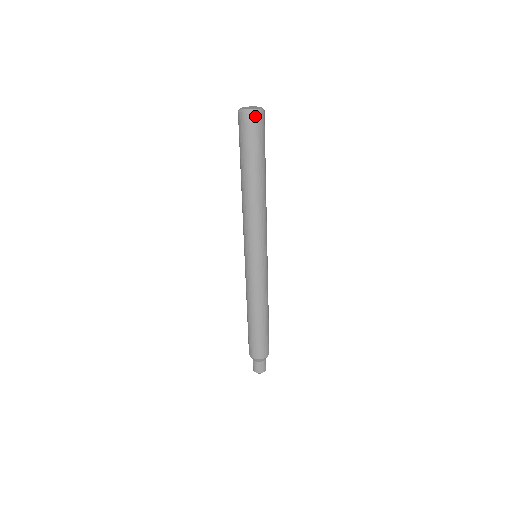
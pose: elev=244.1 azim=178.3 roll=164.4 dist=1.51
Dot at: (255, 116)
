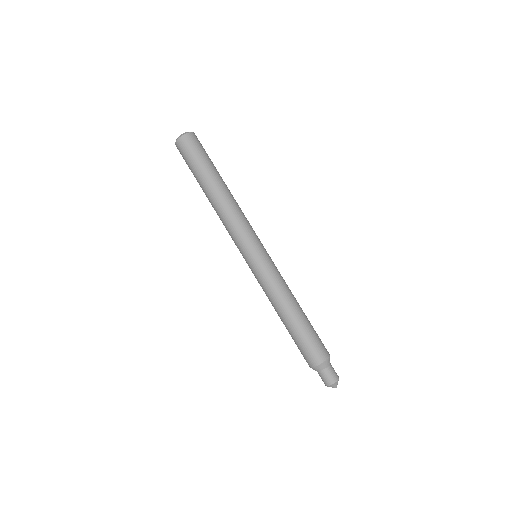
Dot at: (193, 135)
